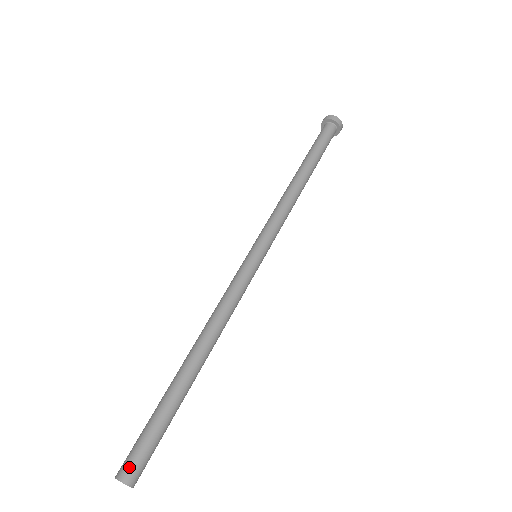
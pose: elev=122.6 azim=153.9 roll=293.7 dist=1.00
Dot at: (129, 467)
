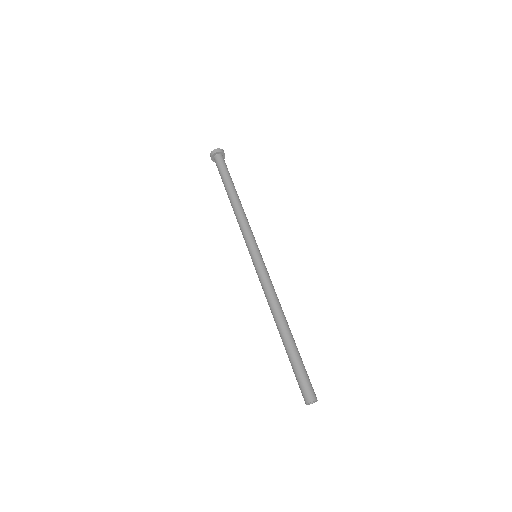
Dot at: (313, 392)
